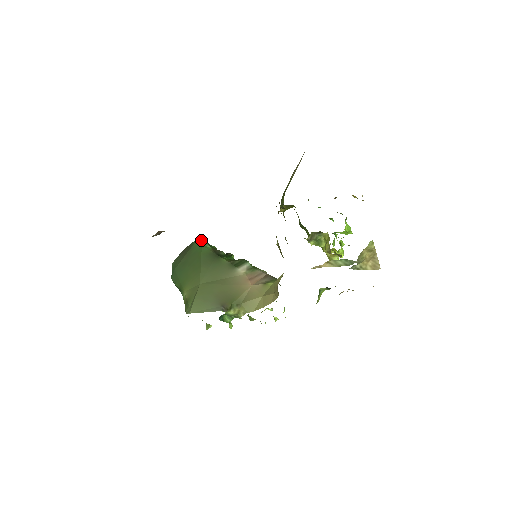
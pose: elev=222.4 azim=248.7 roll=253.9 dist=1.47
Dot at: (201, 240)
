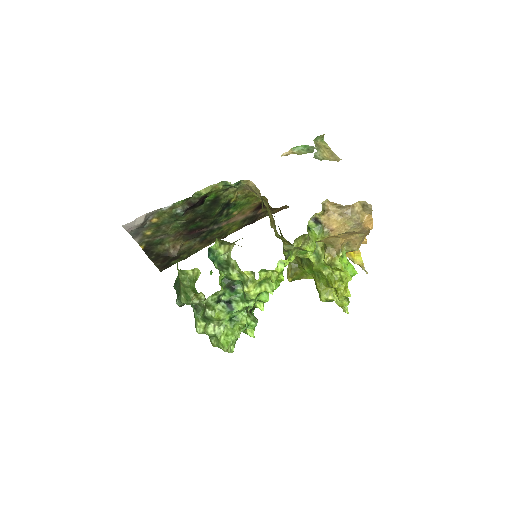
Dot at: occluded
